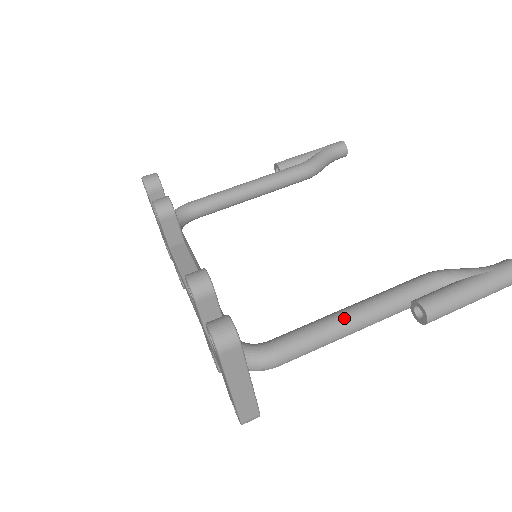
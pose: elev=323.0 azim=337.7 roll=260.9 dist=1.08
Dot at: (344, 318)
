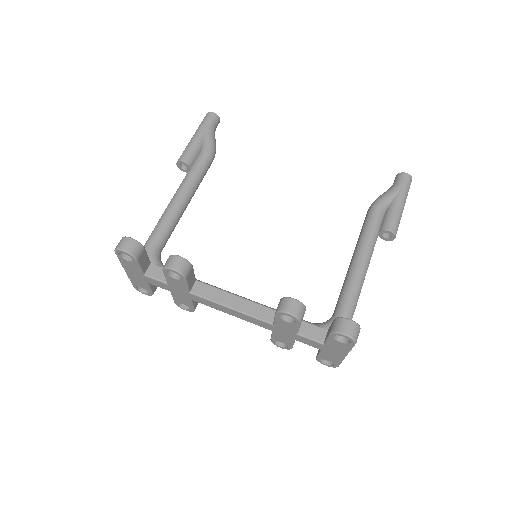
Dot at: (363, 267)
